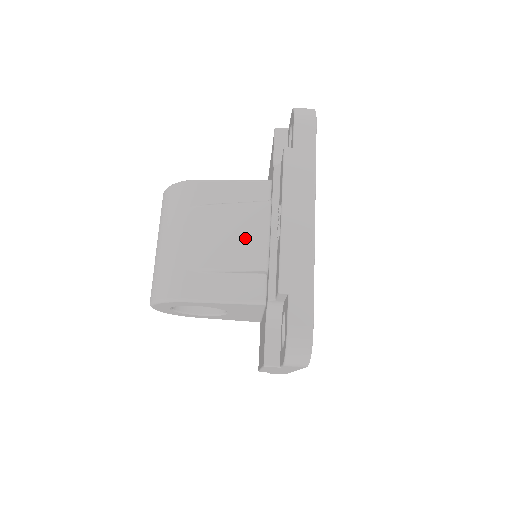
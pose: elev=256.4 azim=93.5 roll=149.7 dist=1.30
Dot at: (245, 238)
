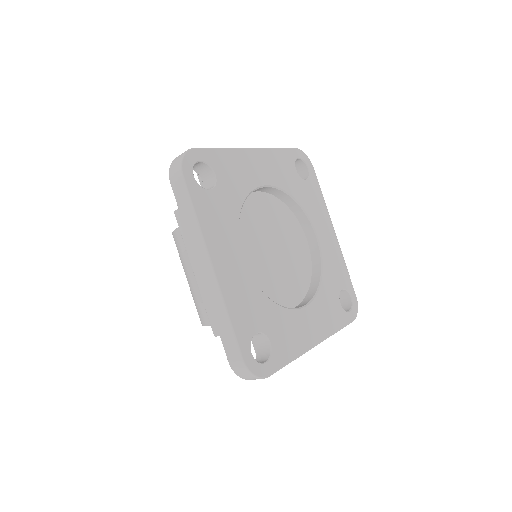
Dot at: occluded
